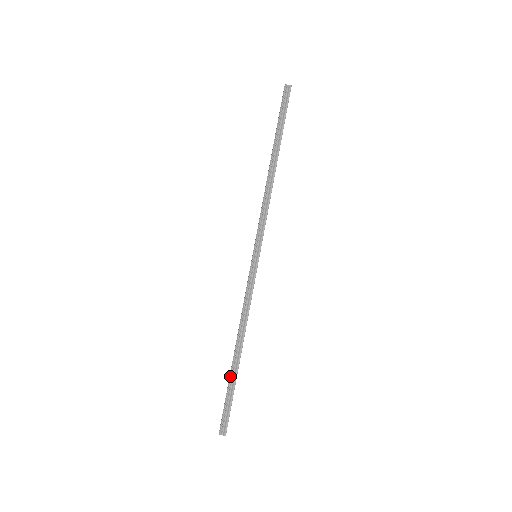
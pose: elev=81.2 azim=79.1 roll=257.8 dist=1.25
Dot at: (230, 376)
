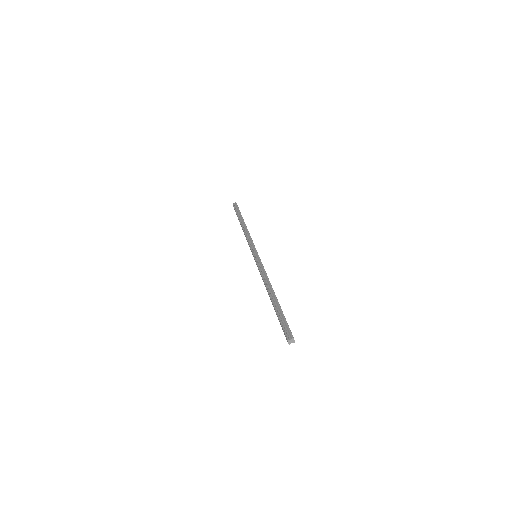
Dot at: (274, 307)
